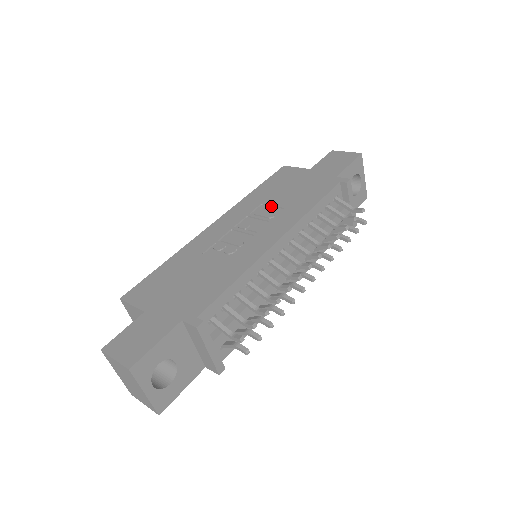
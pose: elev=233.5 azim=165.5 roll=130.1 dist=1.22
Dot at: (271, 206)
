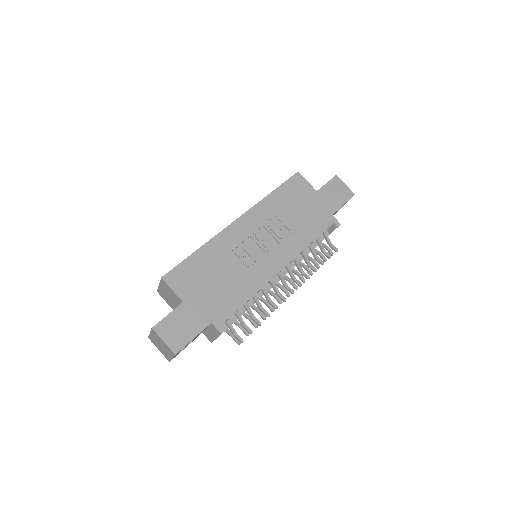
Dot at: (282, 224)
